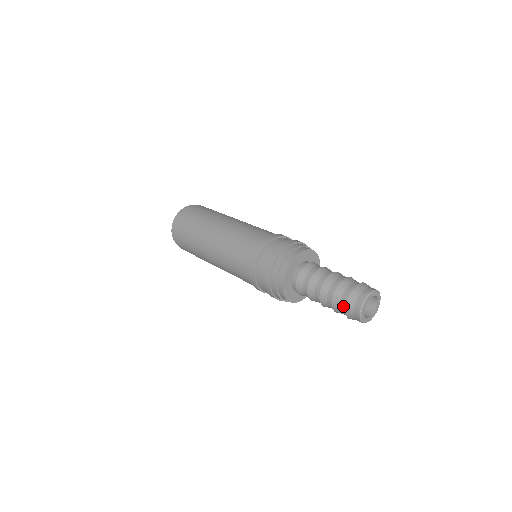
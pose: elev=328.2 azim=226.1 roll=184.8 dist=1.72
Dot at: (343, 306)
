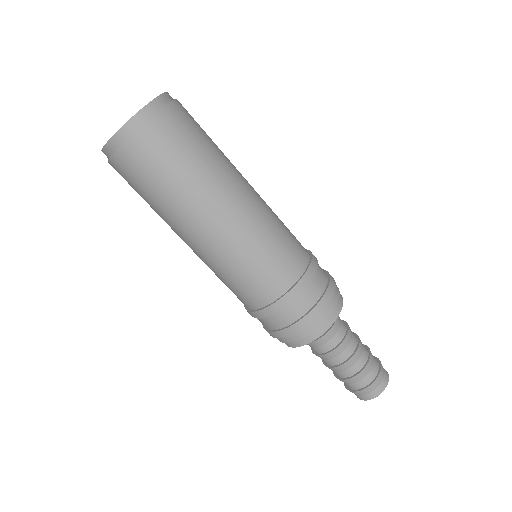
Dot at: (346, 385)
